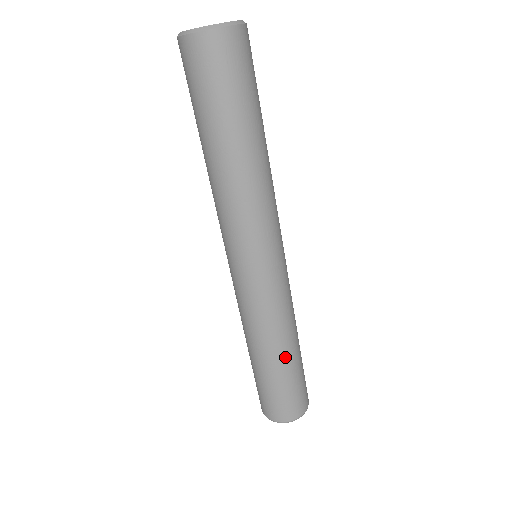
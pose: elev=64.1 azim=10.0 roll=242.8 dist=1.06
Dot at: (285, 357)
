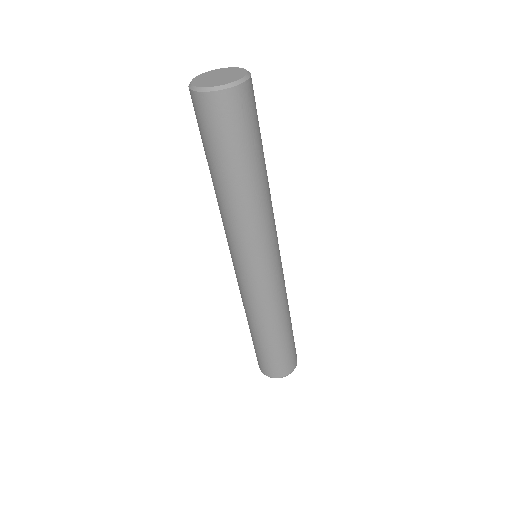
Dot at: (284, 330)
